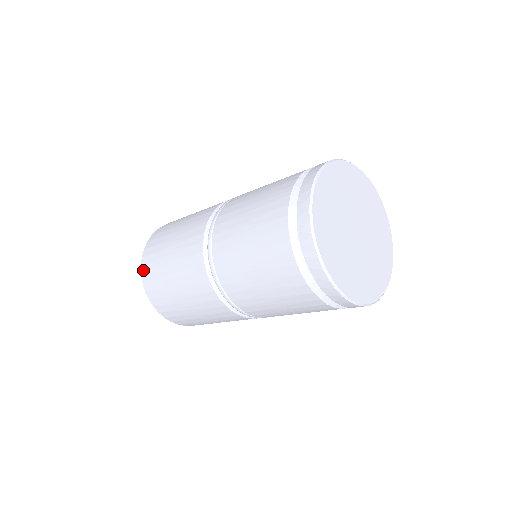
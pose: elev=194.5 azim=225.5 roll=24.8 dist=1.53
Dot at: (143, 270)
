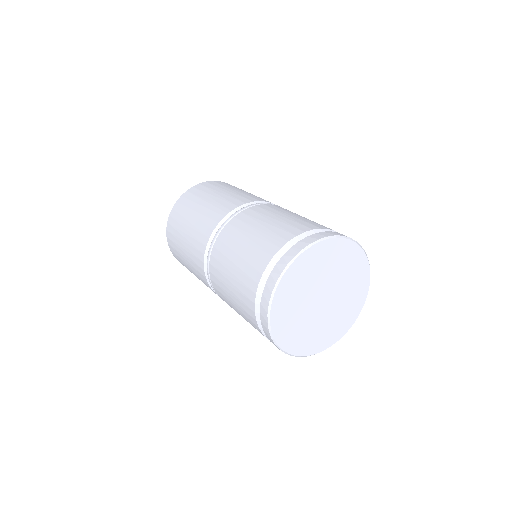
Dot at: (172, 213)
